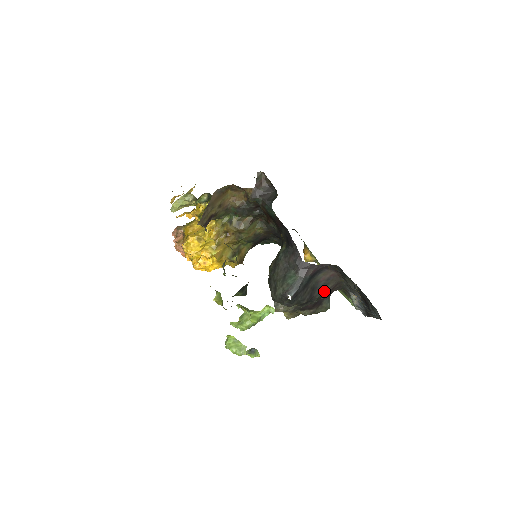
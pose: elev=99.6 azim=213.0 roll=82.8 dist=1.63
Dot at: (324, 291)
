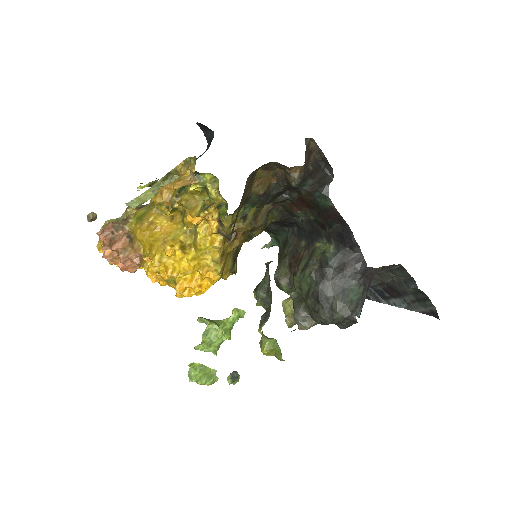
Dot at: occluded
